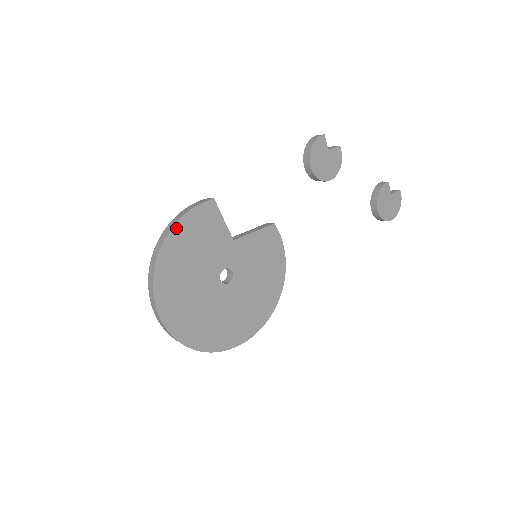
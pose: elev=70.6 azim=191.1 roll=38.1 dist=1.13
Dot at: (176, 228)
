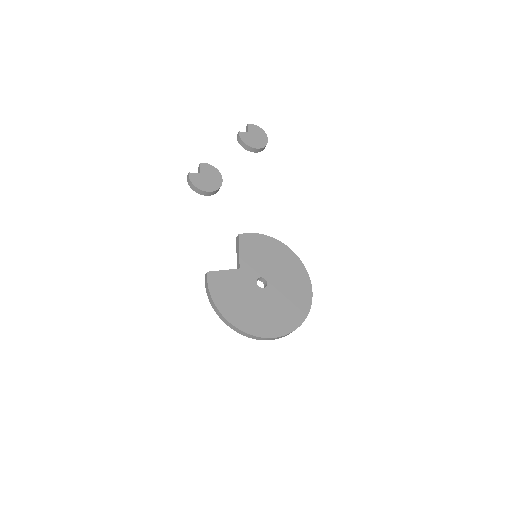
Dot at: (218, 305)
